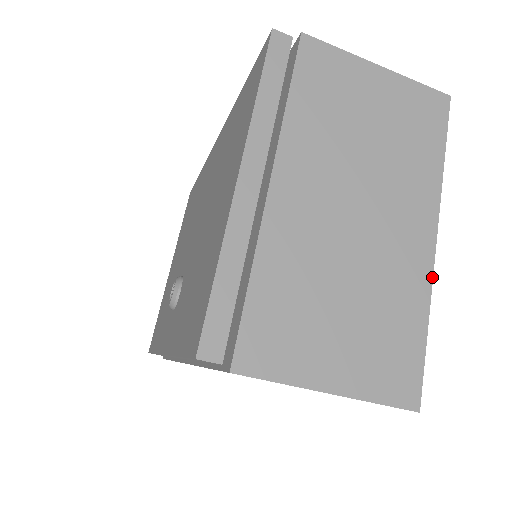
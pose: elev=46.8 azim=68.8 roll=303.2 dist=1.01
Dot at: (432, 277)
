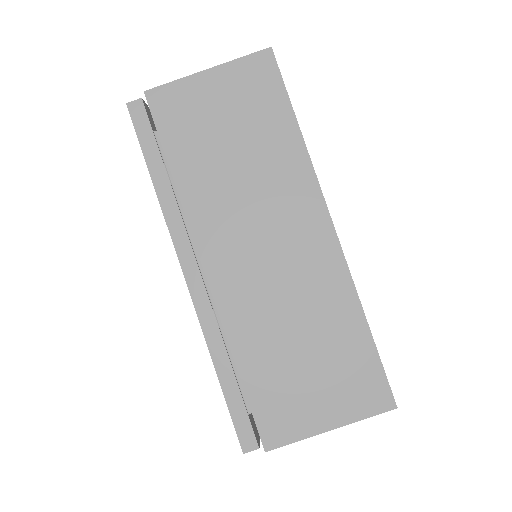
Dot at: occluded
